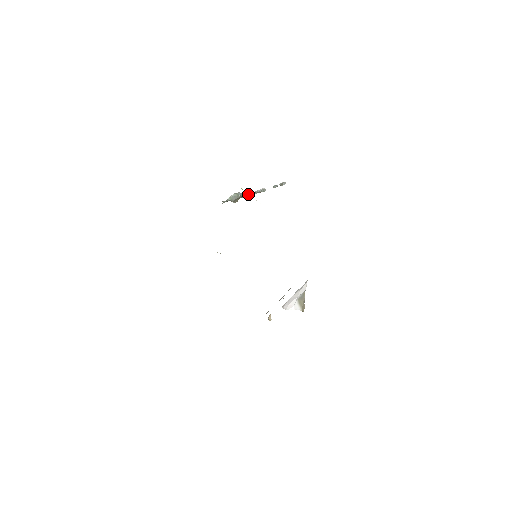
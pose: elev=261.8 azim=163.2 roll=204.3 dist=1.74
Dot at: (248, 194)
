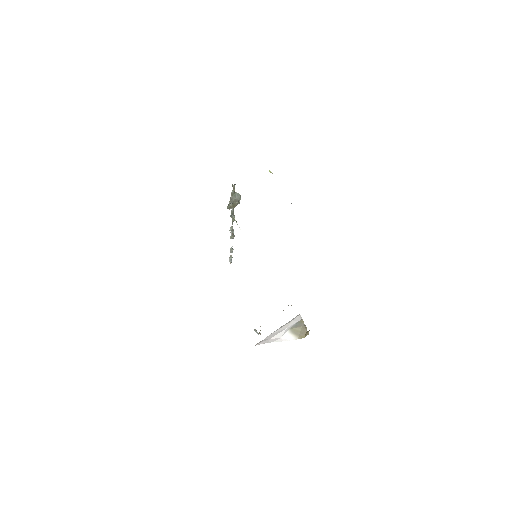
Dot at: (234, 216)
